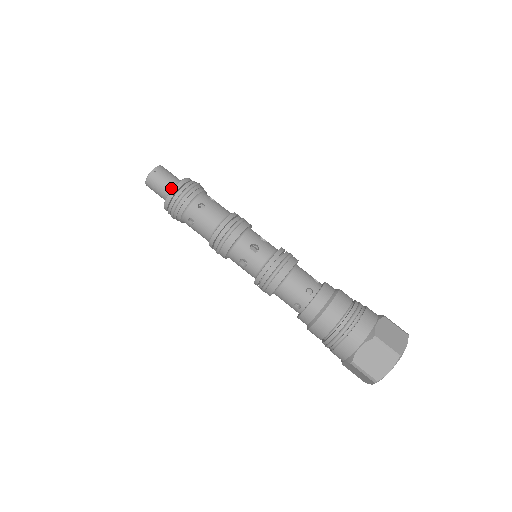
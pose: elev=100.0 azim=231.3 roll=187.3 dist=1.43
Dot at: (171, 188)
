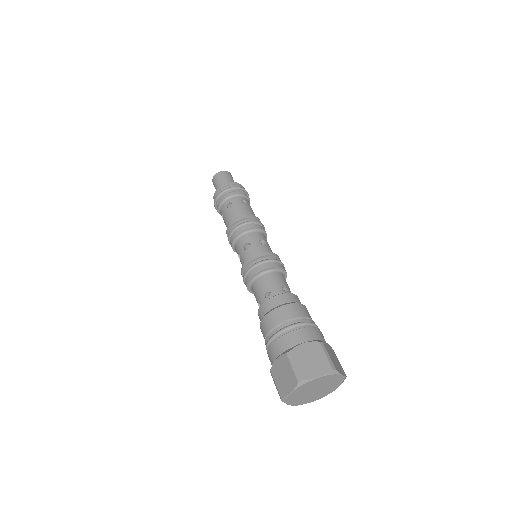
Dot at: occluded
